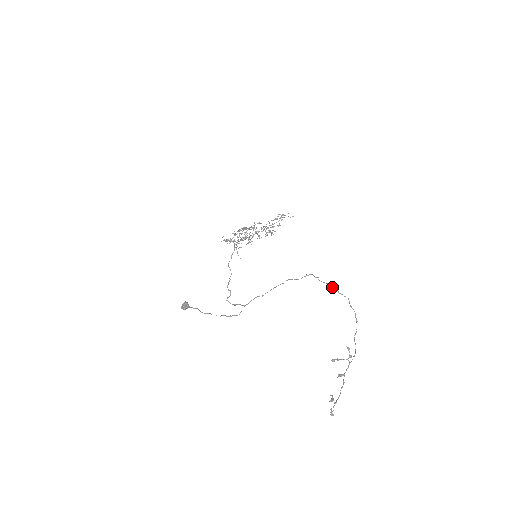
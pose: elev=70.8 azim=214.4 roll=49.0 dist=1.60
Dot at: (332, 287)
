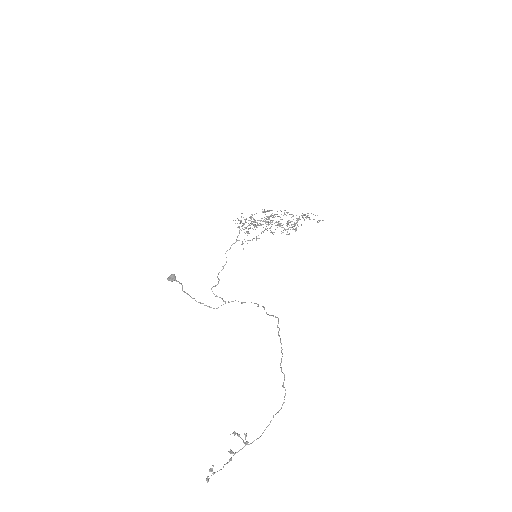
Dot at: (281, 352)
